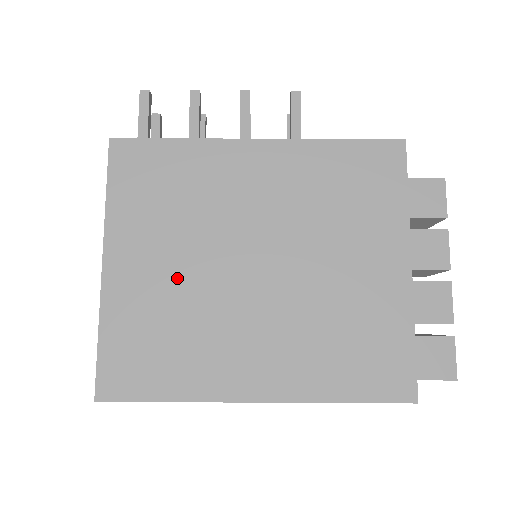
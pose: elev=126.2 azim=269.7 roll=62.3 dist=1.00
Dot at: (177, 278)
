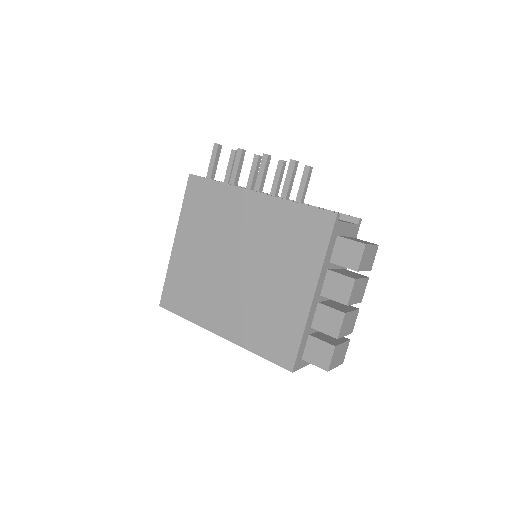
Dot at: (201, 260)
